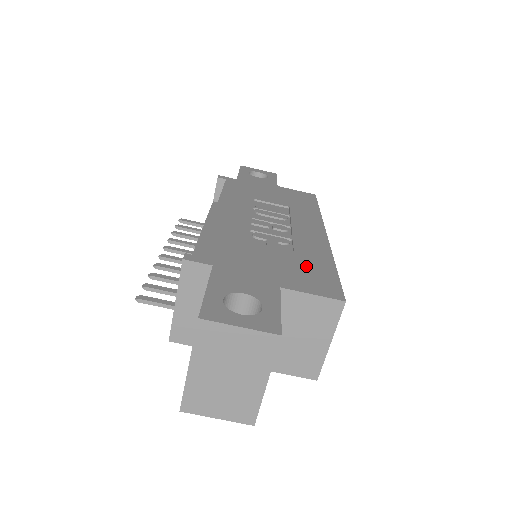
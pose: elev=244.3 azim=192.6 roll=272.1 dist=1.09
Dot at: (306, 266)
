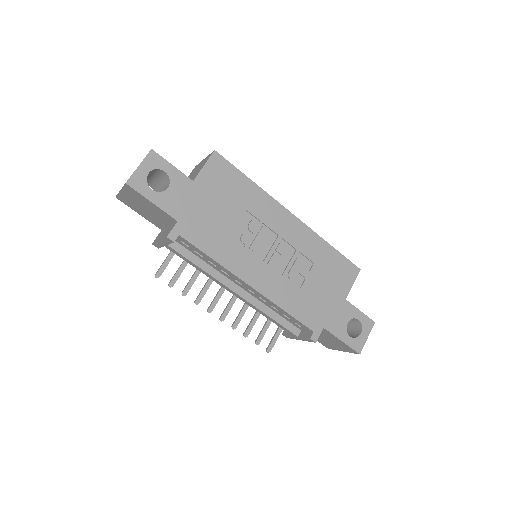
Dot at: (330, 268)
